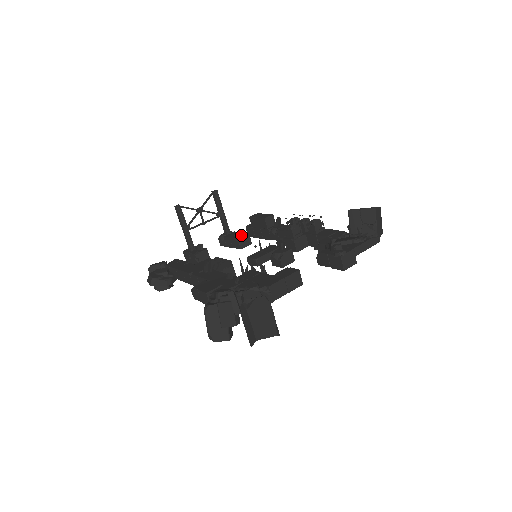
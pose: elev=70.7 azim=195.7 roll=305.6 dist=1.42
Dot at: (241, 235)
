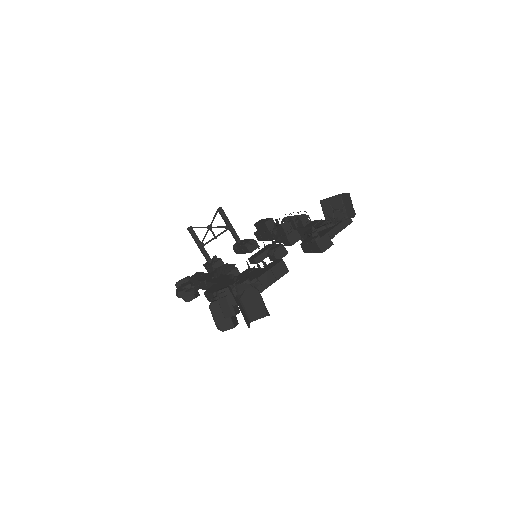
Dot at: (248, 241)
